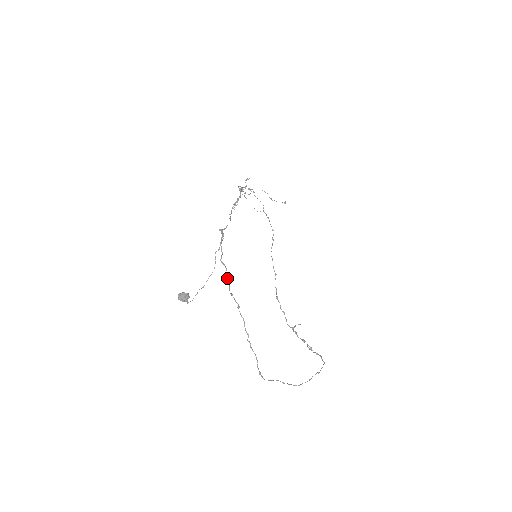
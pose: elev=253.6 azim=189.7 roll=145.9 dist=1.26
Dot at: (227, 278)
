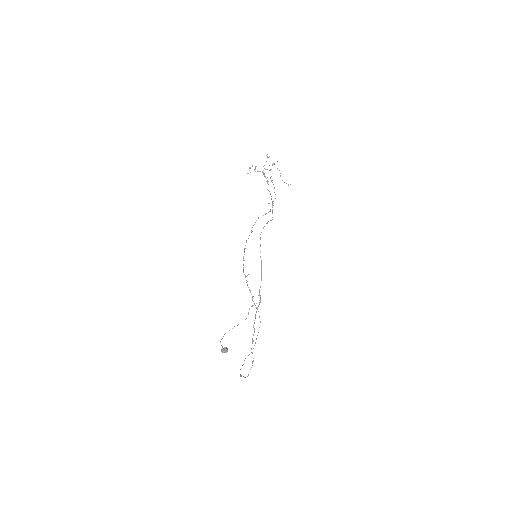
Dot at: occluded
